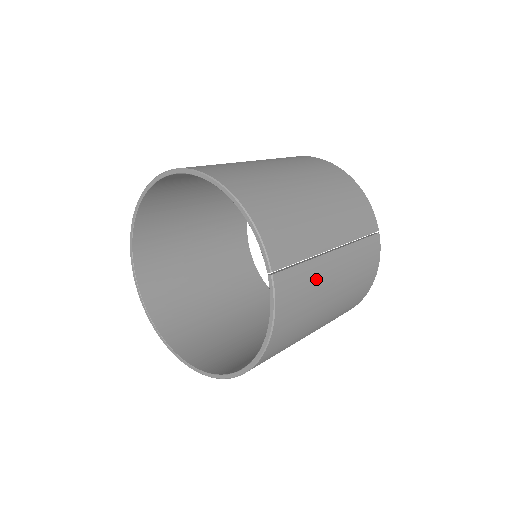
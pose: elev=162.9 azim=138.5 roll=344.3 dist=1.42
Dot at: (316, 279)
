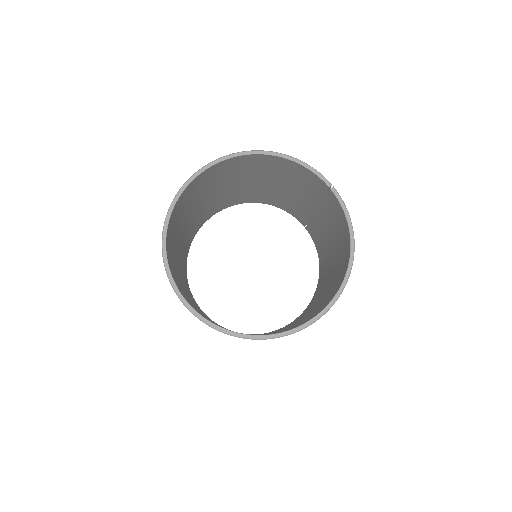
Dot at: occluded
